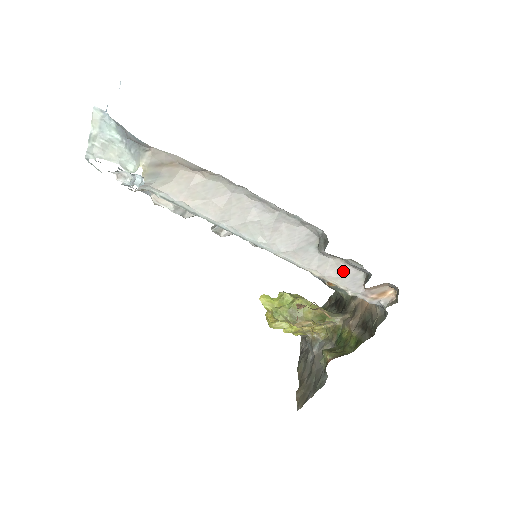
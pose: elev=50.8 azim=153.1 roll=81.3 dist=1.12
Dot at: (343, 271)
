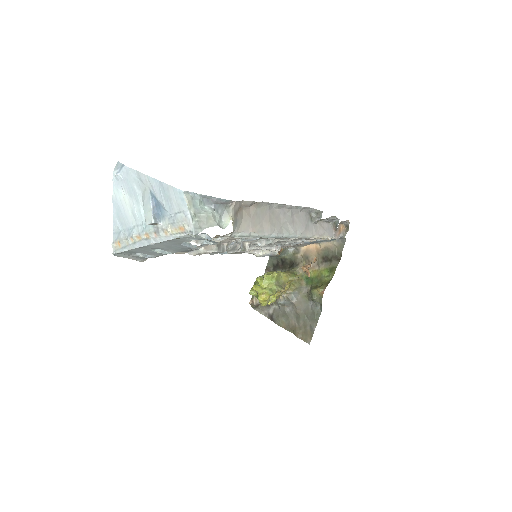
Dot at: (324, 227)
